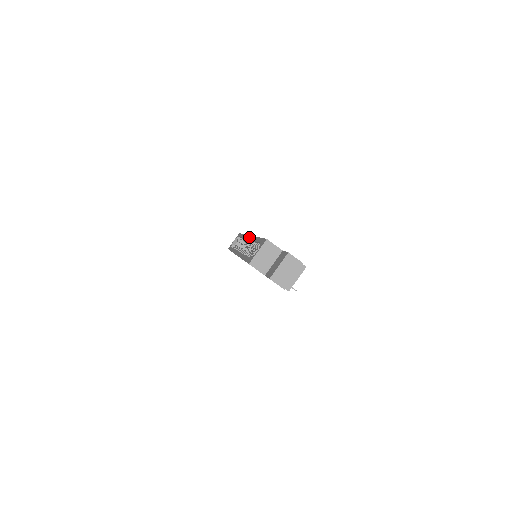
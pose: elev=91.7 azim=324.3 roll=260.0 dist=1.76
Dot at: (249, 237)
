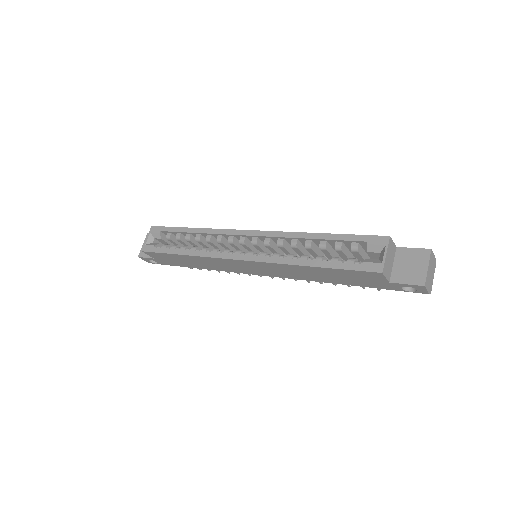
Dot at: (257, 233)
